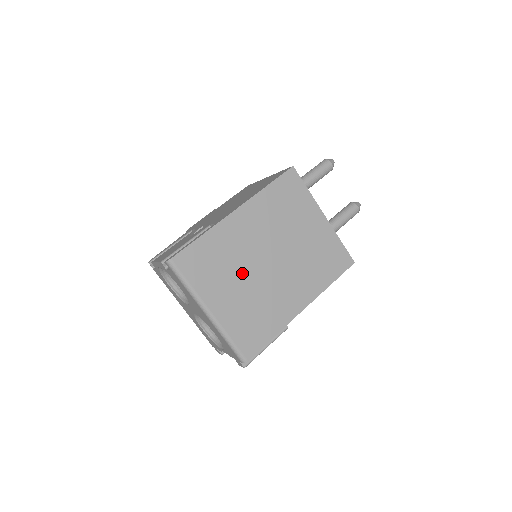
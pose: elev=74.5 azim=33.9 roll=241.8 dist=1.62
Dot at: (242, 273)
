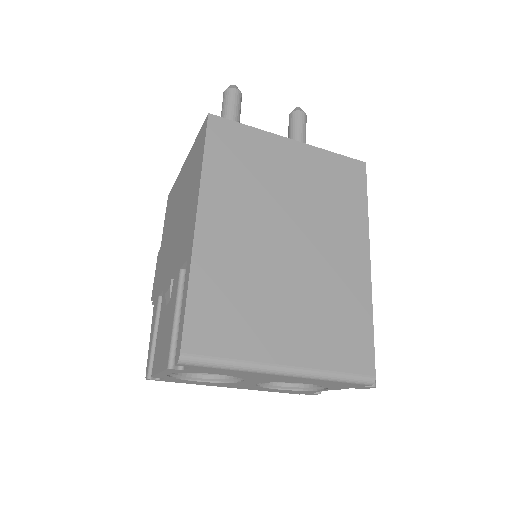
Dot at: (274, 286)
